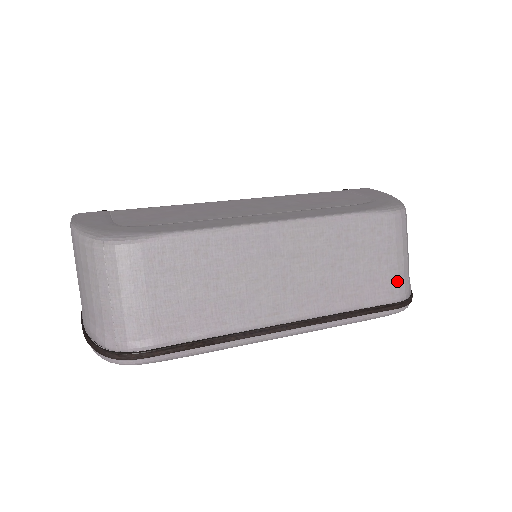
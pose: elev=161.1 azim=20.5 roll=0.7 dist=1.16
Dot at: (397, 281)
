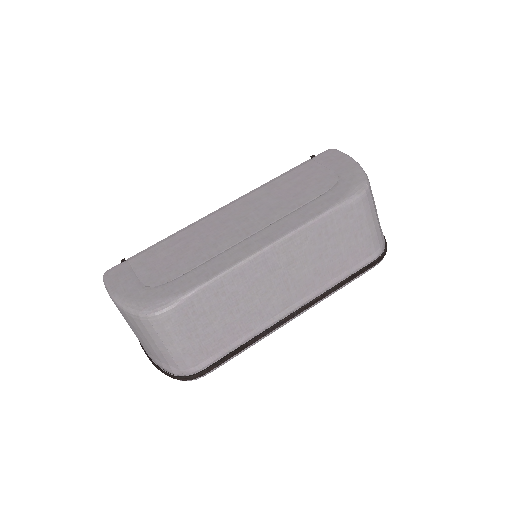
Dot at: (373, 244)
